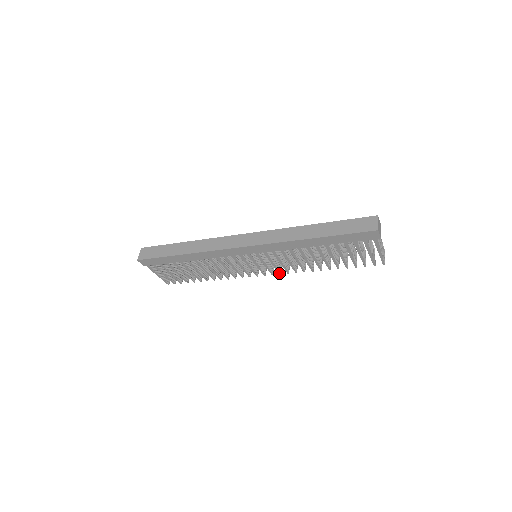
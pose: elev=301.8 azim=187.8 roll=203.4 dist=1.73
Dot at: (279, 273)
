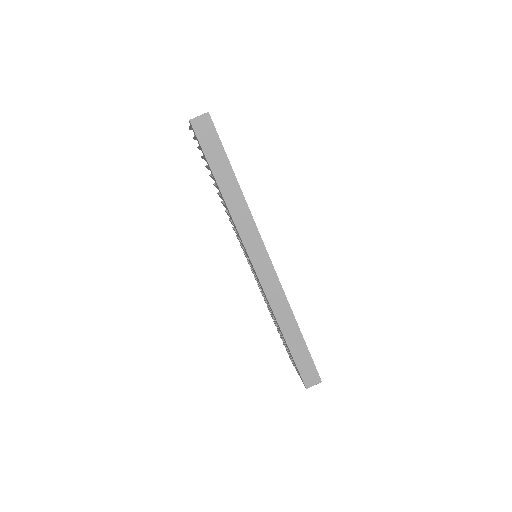
Dot at: (251, 269)
